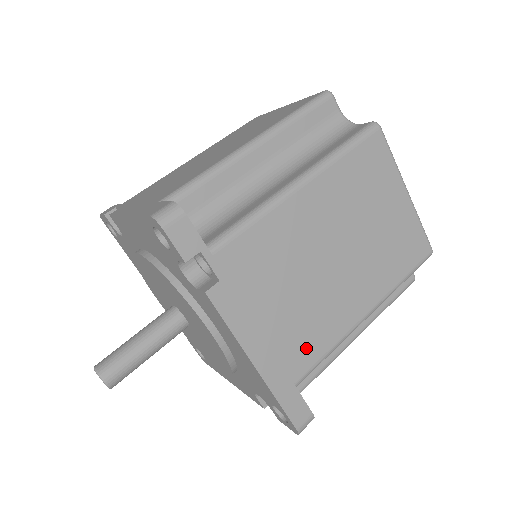
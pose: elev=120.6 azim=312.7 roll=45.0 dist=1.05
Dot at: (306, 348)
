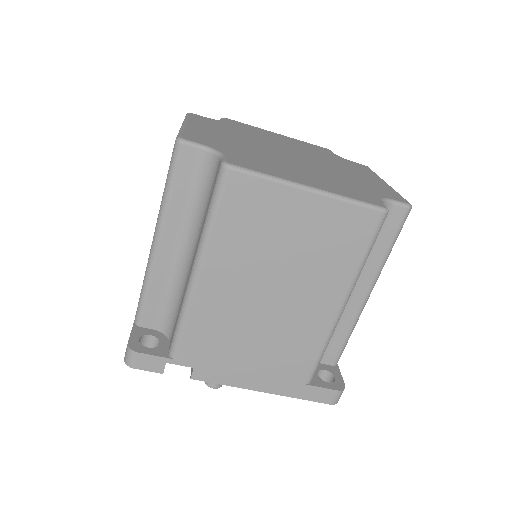
Dot at: (297, 361)
